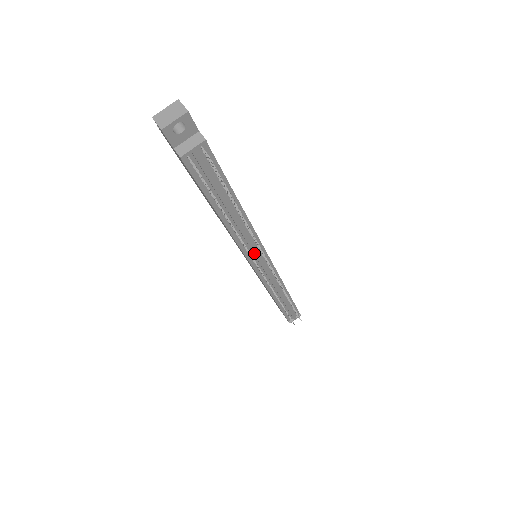
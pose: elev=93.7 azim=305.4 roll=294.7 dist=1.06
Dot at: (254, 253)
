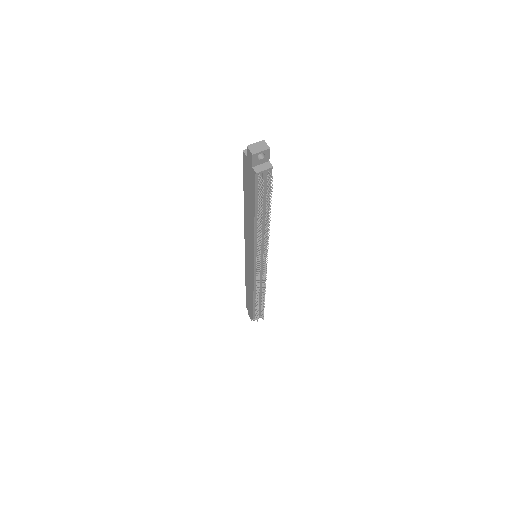
Dot at: occluded
